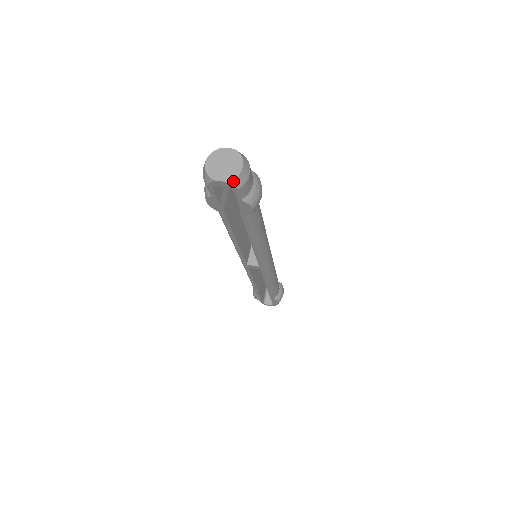
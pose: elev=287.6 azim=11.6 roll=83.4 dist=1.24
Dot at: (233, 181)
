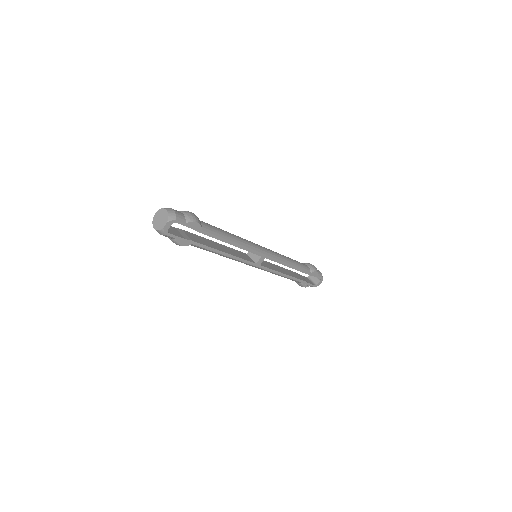
Dot at: (169, 219)
